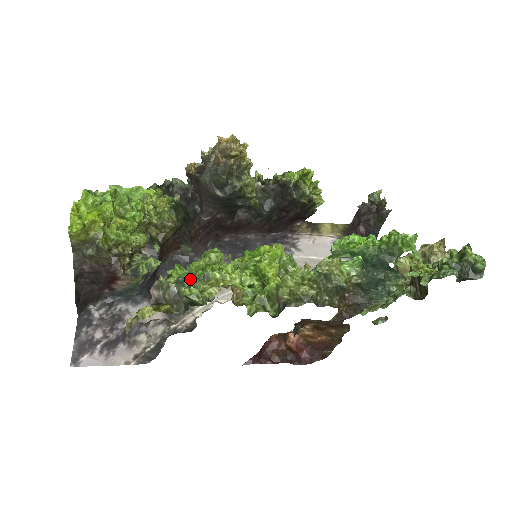
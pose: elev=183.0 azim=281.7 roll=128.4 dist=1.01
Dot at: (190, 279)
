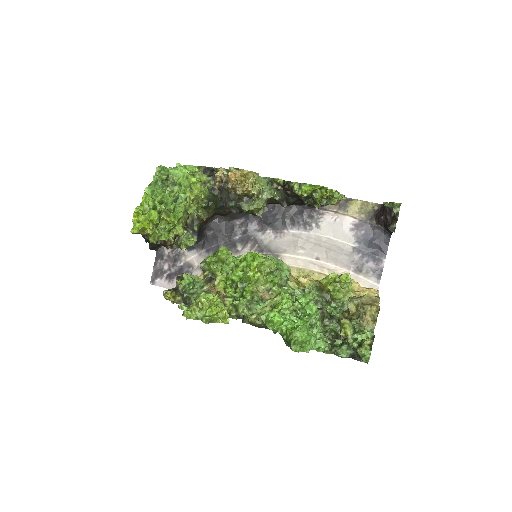
Dot at: (190, 290)
